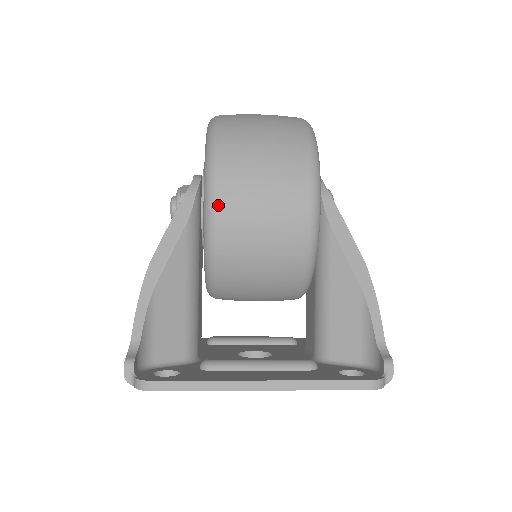
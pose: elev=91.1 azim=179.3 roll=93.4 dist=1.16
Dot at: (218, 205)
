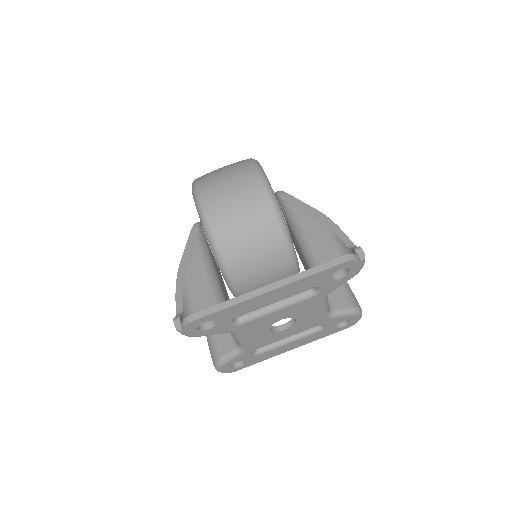
Dot at: (205, 206)
